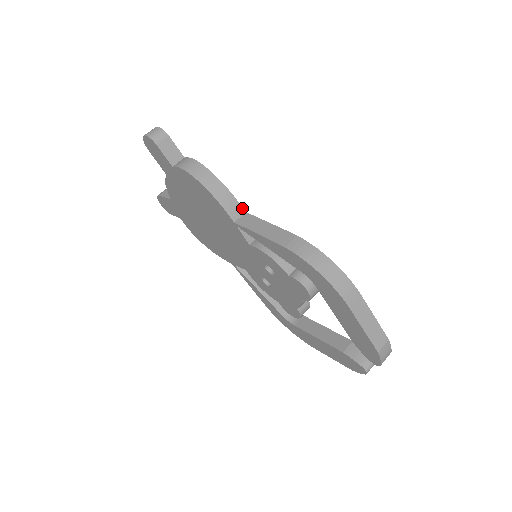
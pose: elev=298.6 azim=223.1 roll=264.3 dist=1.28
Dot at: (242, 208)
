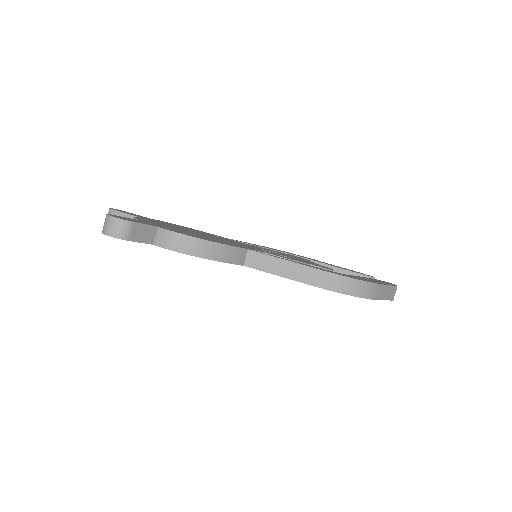
Dot at: (244, 249)
